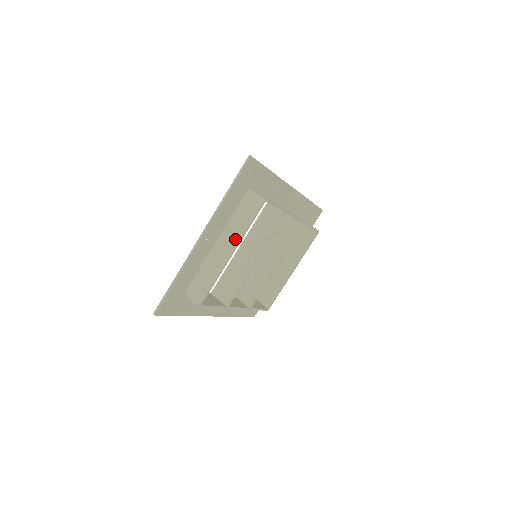
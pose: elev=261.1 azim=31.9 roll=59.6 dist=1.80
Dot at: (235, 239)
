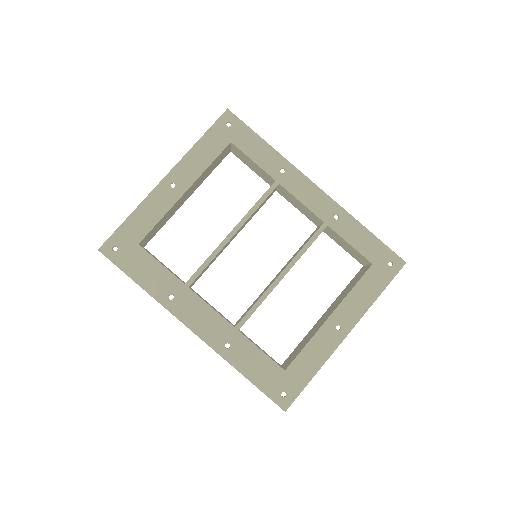
Dot at: (194, 180)
